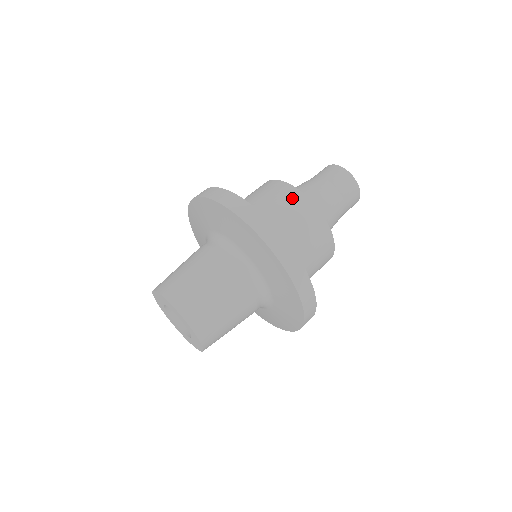
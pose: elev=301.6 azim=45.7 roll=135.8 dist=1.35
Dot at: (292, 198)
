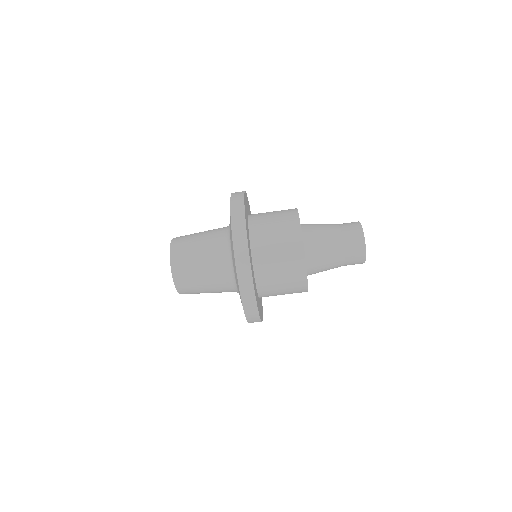
Dot at: (293, 245)
